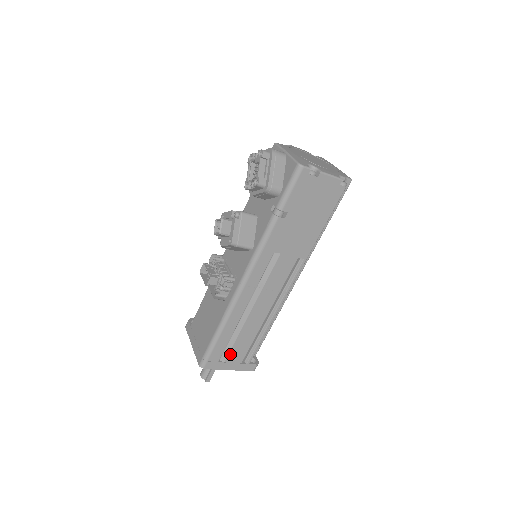
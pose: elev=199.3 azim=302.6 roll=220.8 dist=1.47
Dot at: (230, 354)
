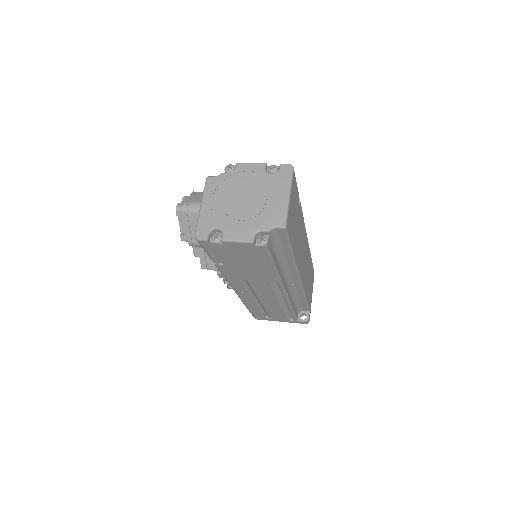
Dot at: (271, 316)
